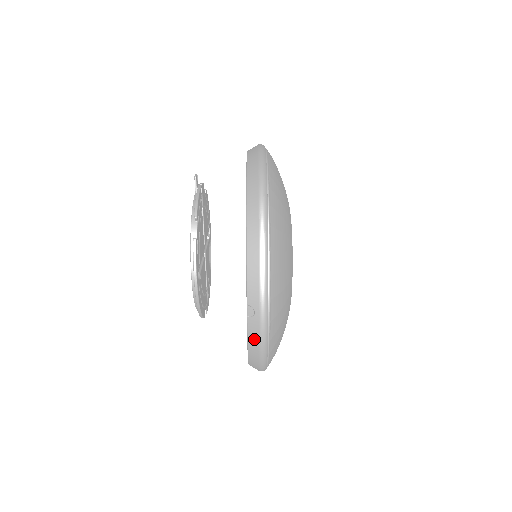
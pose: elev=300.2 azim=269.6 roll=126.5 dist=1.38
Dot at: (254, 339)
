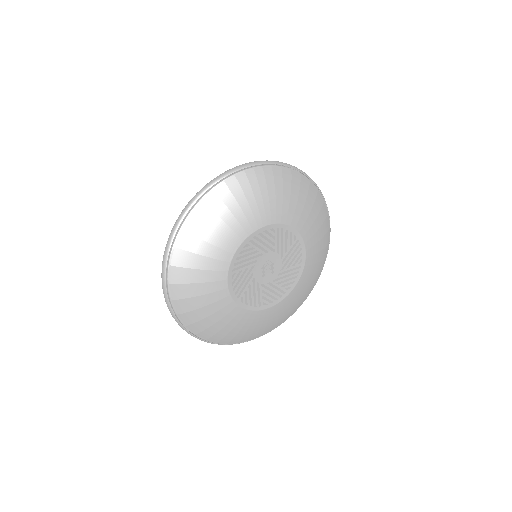
Dot at: occluded
